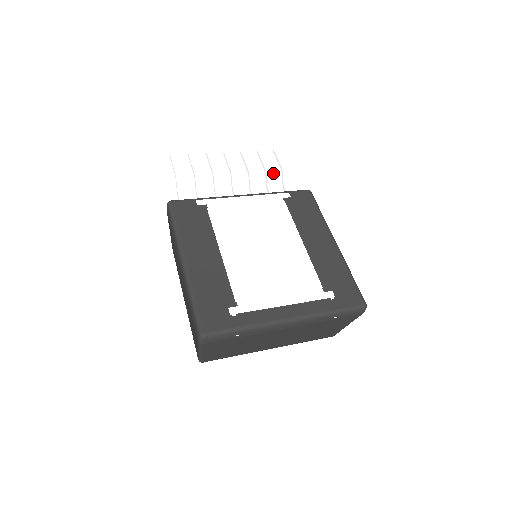
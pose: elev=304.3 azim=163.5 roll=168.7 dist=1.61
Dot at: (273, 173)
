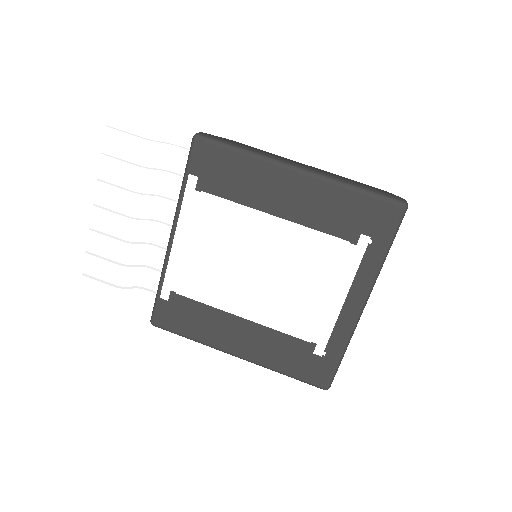
Dot at: (146, 172)
